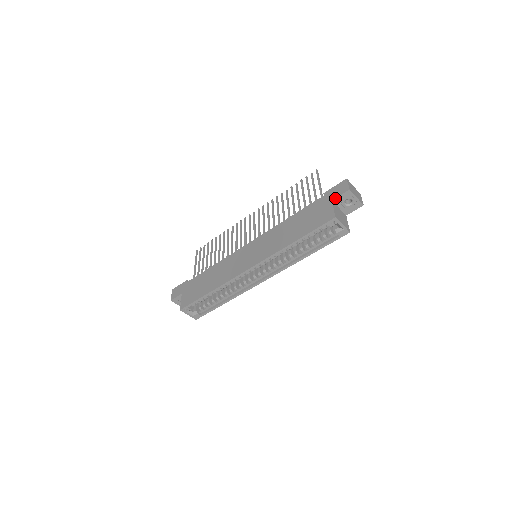
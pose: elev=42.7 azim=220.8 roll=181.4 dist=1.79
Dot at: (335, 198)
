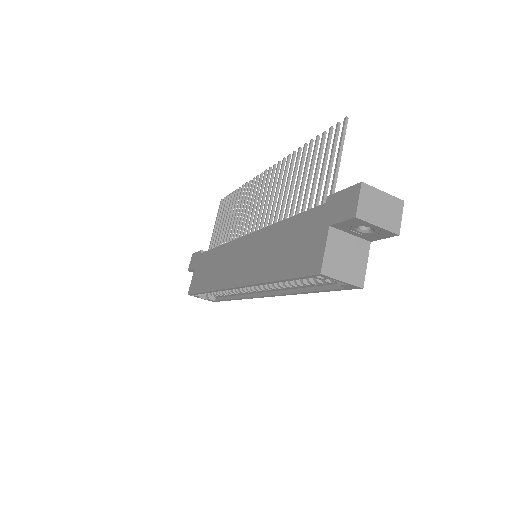
Dot at: (334, 223)
